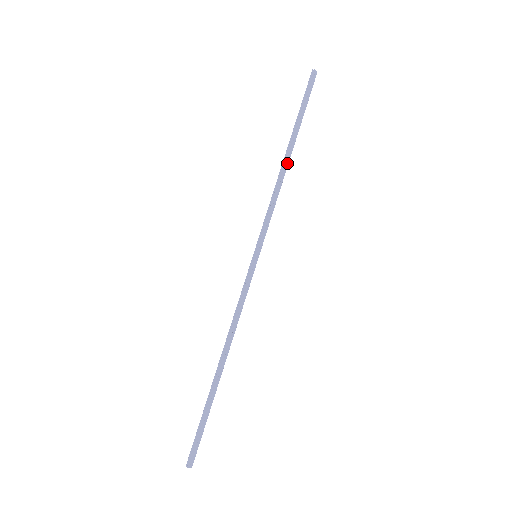
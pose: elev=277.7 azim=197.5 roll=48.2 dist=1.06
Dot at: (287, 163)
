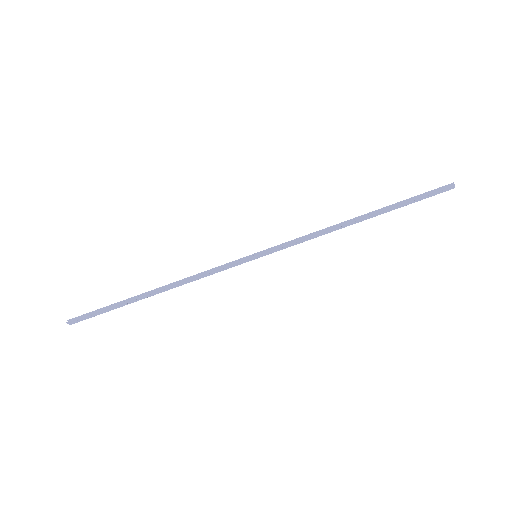
Dot at: (352, 223)
